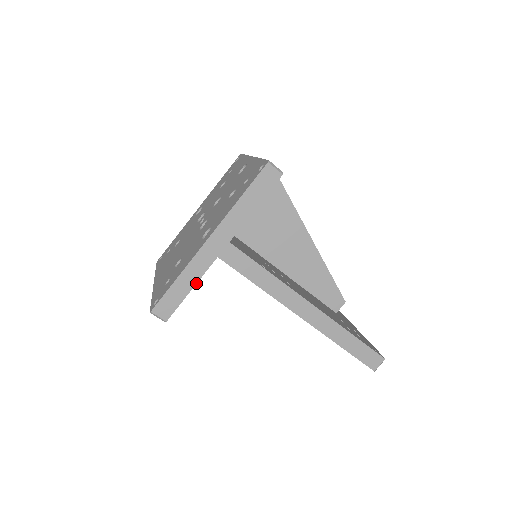
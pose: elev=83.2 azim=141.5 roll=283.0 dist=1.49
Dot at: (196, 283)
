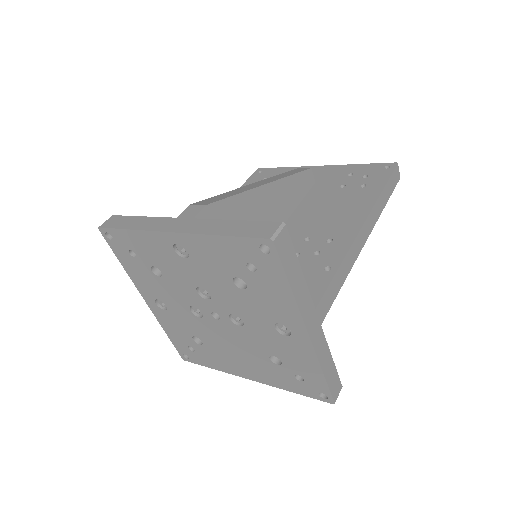
Dot at: (330, 353)
